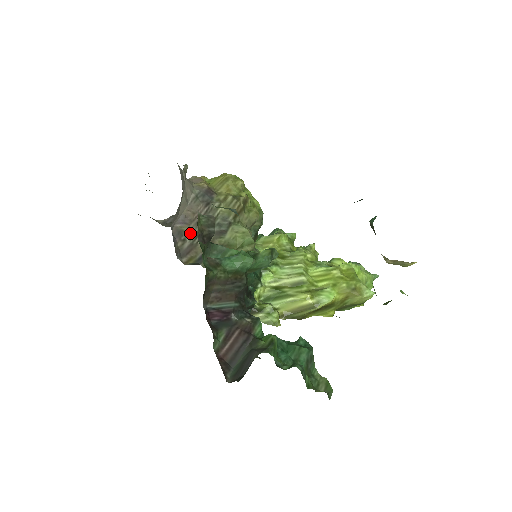
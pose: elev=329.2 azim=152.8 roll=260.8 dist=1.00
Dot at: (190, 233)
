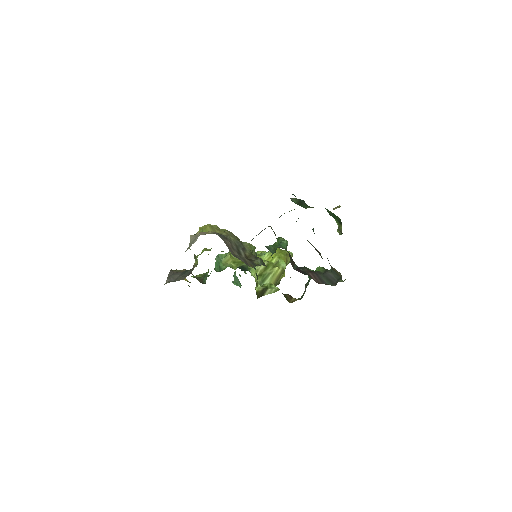
Dot at: (236, 255)
